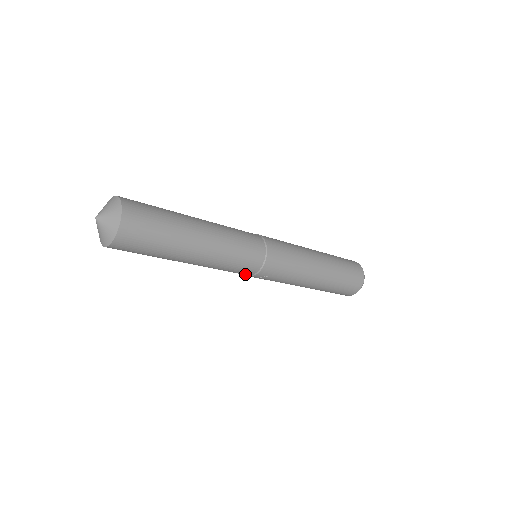
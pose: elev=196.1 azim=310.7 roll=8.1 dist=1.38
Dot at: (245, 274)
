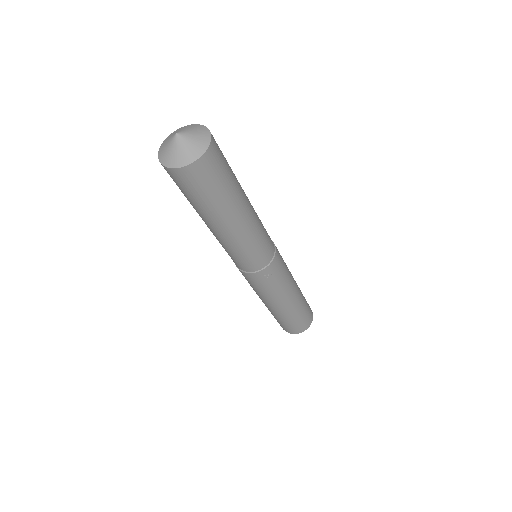
Dot at: (256, 266)
